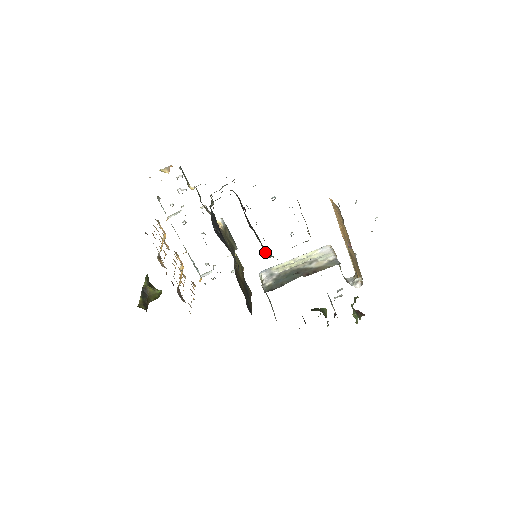
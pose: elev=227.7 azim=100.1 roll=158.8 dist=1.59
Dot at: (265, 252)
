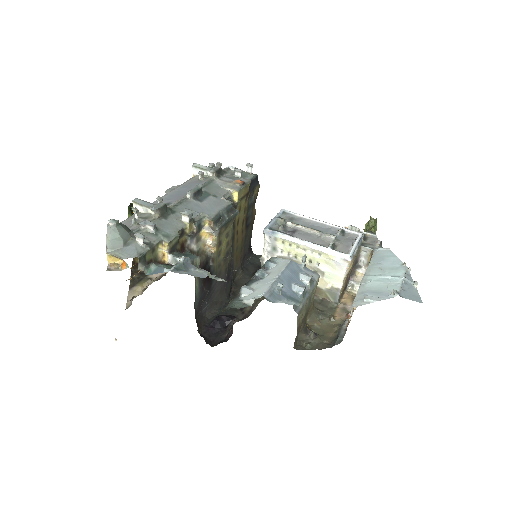
Dot at: occluded
